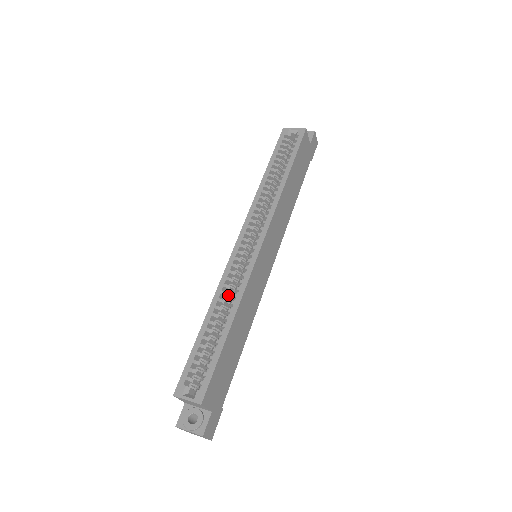
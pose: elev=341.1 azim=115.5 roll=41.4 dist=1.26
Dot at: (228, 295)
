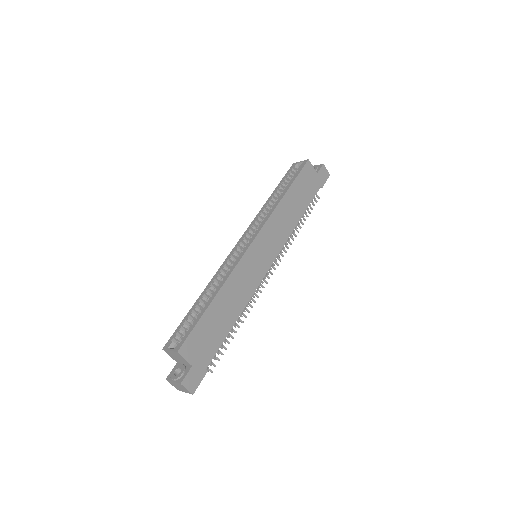
Dot at: (222, 280)
